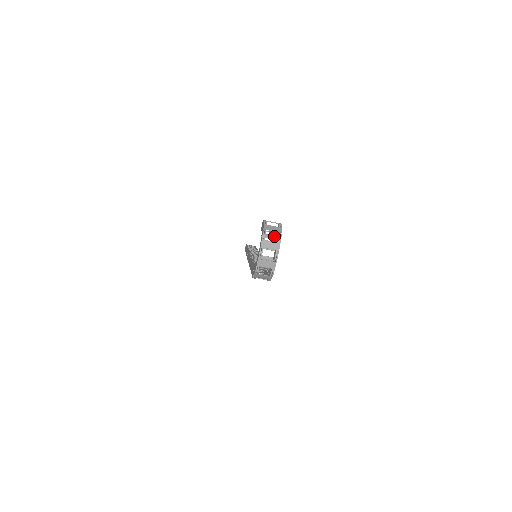
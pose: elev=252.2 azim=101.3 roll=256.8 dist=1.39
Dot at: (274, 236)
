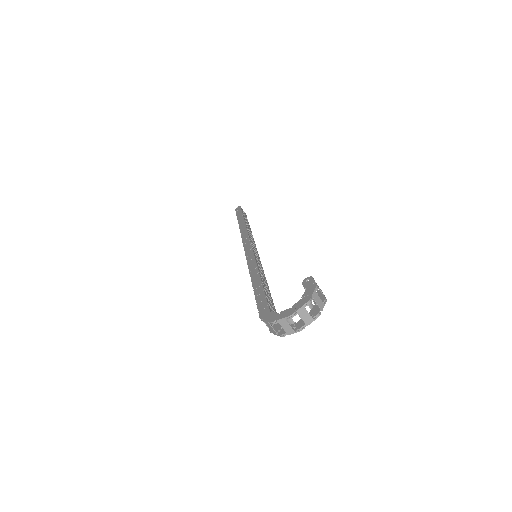
Dot at: (312, 305)
